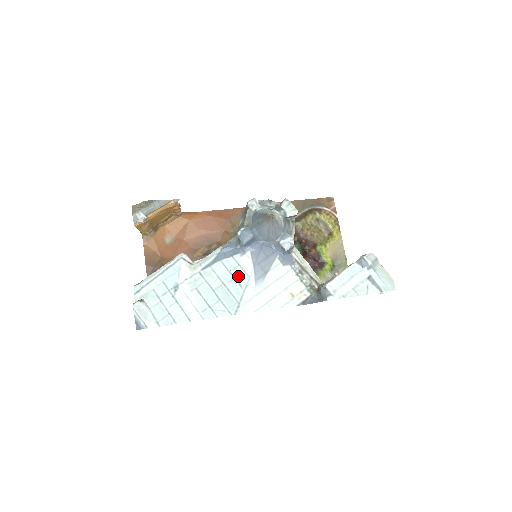
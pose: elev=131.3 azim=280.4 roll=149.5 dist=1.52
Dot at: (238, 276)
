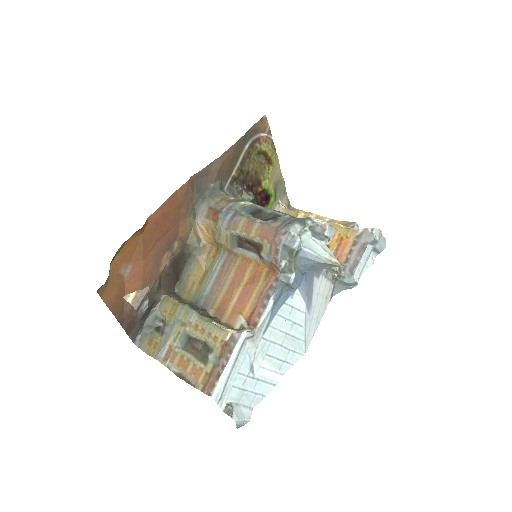
Dot at: (296, 319)
